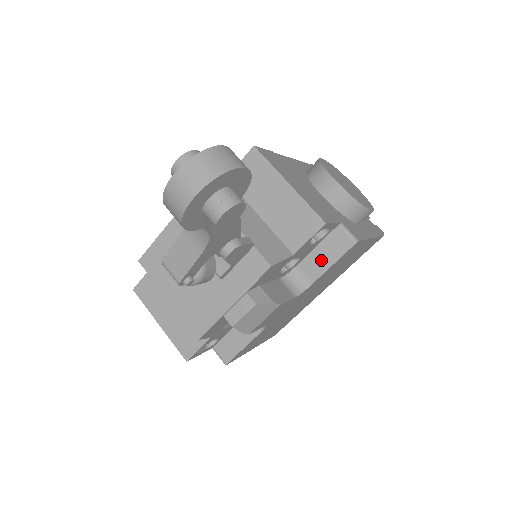
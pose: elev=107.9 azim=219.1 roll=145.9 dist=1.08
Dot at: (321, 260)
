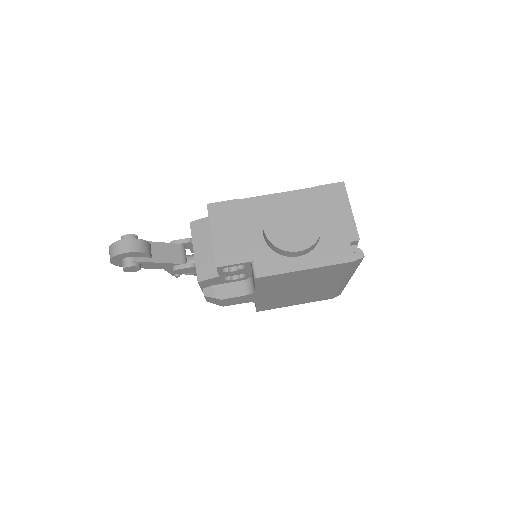
Dot at: (253, 279)
